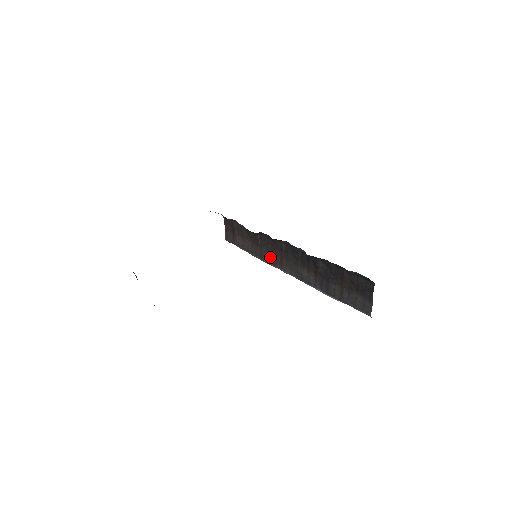
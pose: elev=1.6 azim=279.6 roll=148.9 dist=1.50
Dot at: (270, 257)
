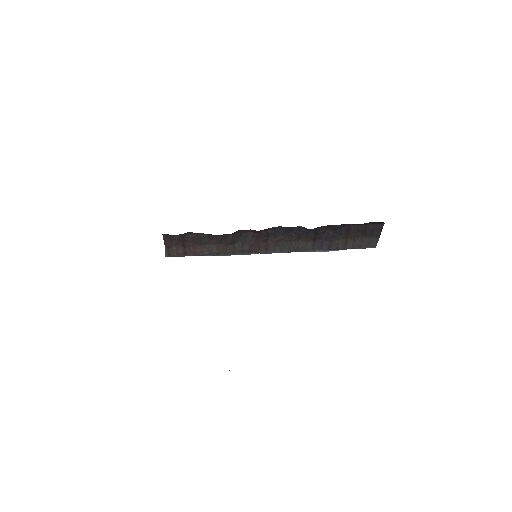
Dot at: (251, 248)
